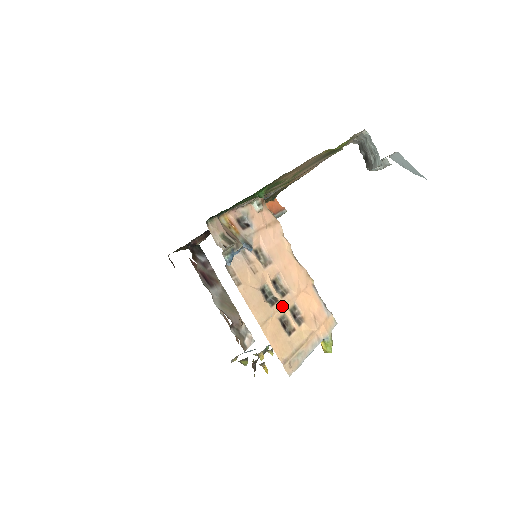
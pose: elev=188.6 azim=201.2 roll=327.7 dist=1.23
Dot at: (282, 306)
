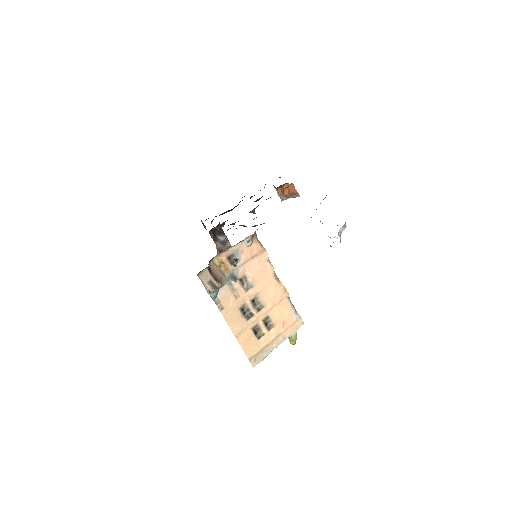
Dot at: (256, 319)
